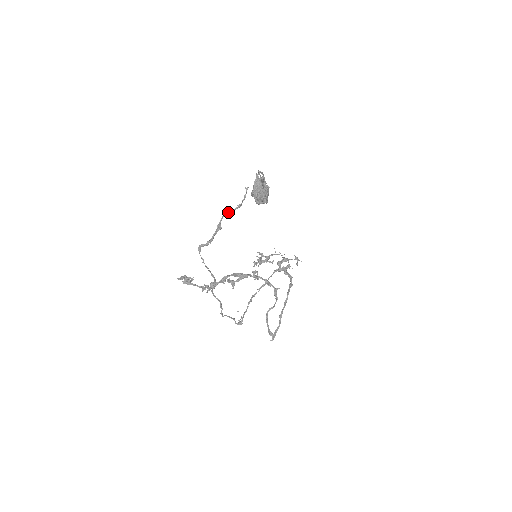
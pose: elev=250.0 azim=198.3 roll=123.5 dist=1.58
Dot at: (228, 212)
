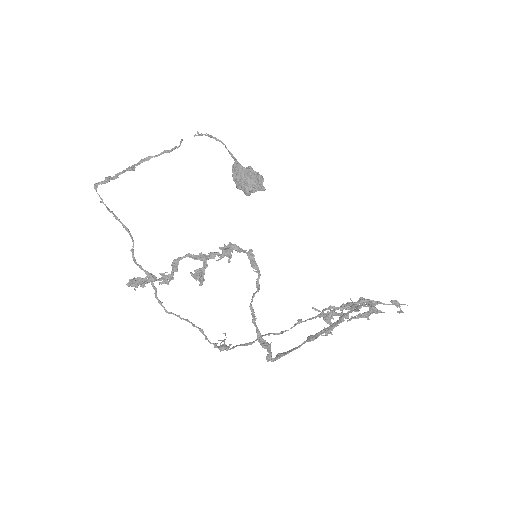
Dot at: (149, 159)
